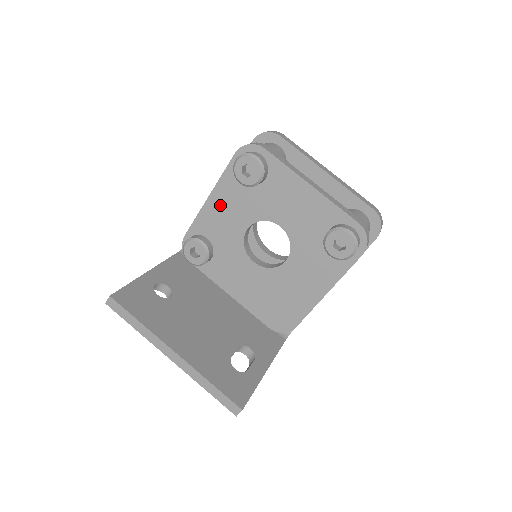
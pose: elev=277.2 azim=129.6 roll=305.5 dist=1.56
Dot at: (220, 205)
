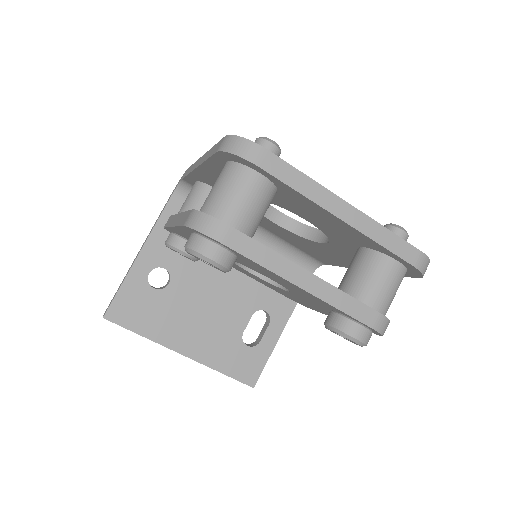
Dot at: occluded
